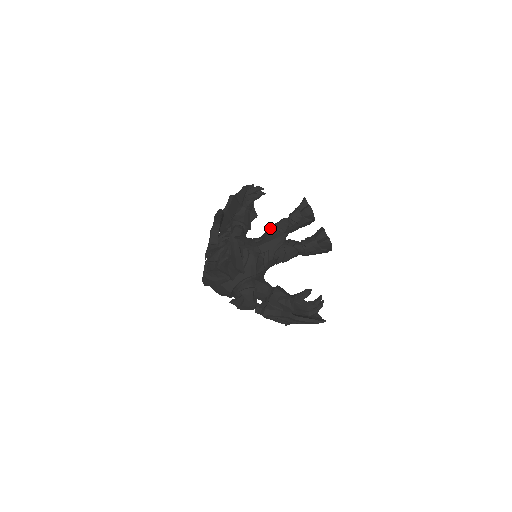
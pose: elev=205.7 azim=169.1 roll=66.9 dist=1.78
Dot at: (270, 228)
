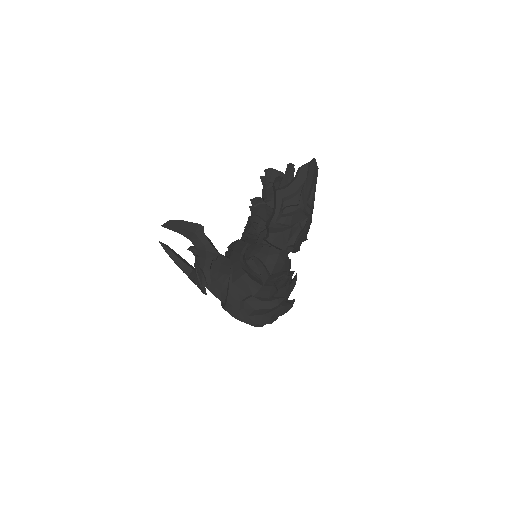
Dot at: occluded
